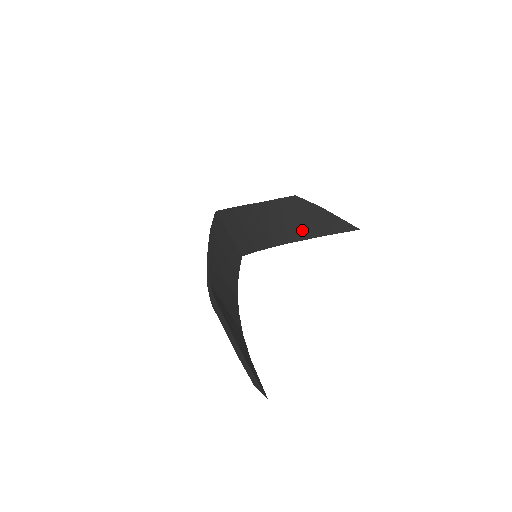
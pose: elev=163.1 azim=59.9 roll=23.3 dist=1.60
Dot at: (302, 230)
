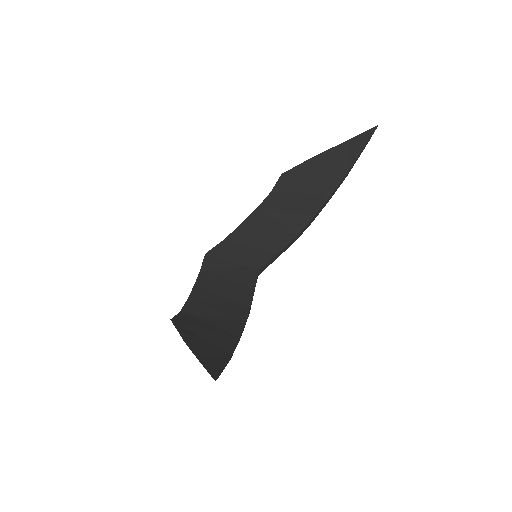
Dot at: (317, 193)
